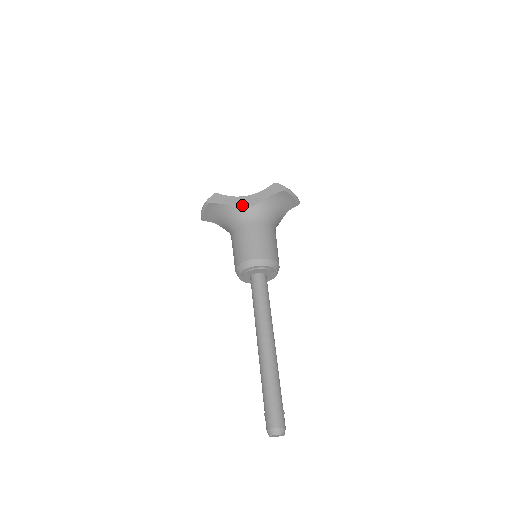
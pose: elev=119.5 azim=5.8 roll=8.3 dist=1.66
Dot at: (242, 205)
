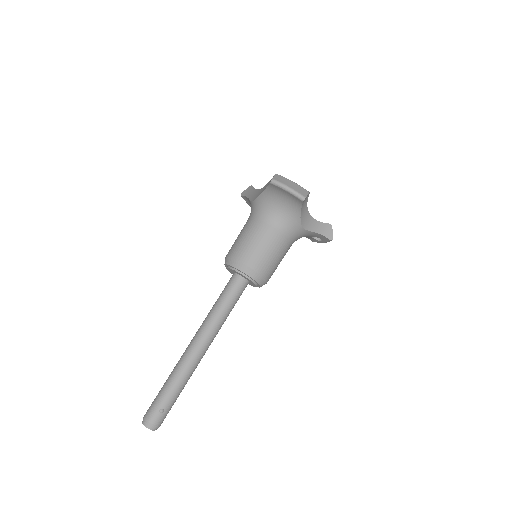
Dot at: (252, 199)
